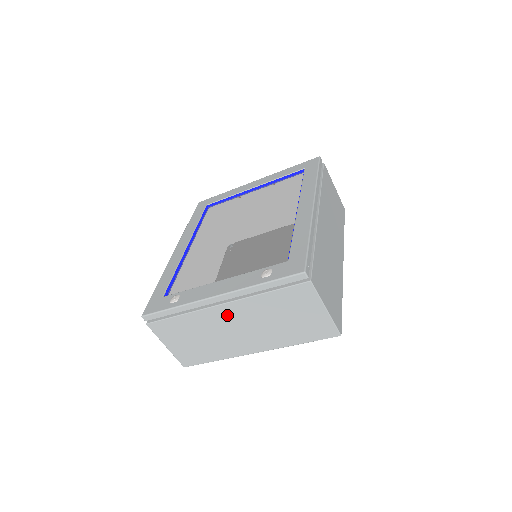
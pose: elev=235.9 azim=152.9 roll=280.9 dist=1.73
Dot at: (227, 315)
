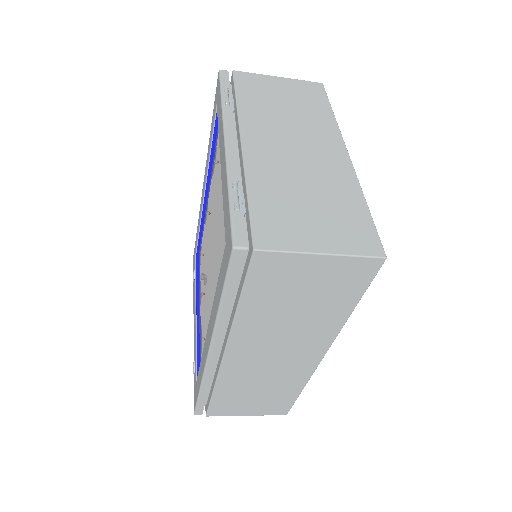
Dot at: occluded
